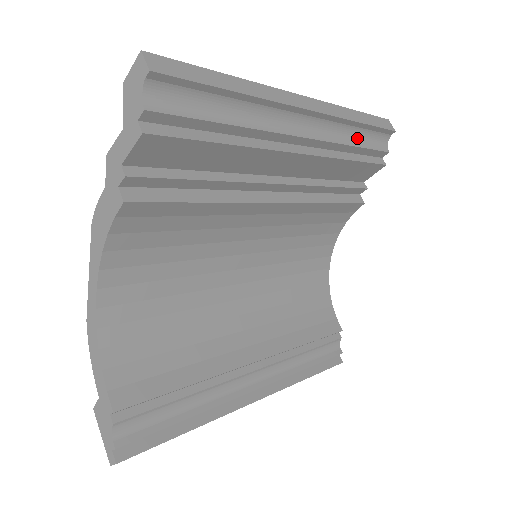
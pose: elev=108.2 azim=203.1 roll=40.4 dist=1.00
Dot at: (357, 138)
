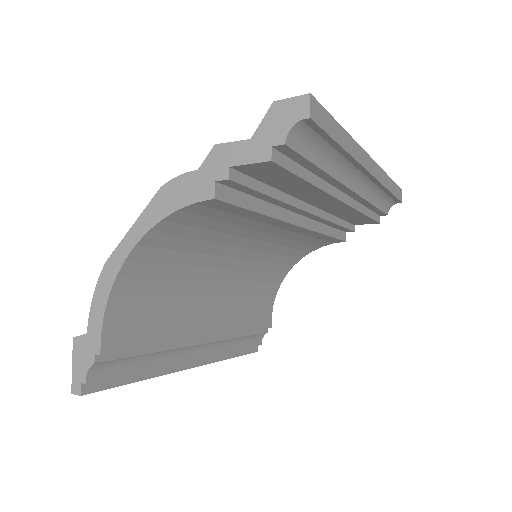
Dot at: (378, 199)
